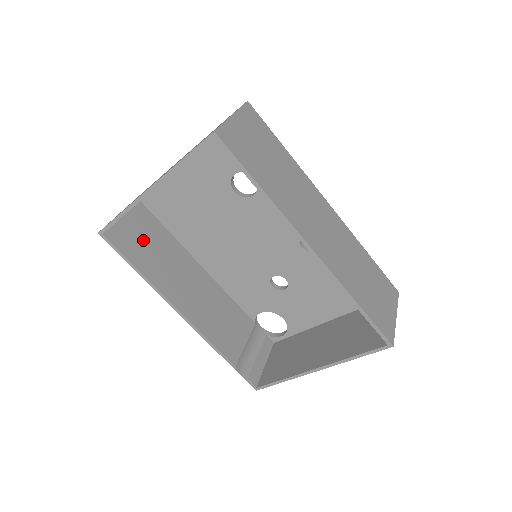
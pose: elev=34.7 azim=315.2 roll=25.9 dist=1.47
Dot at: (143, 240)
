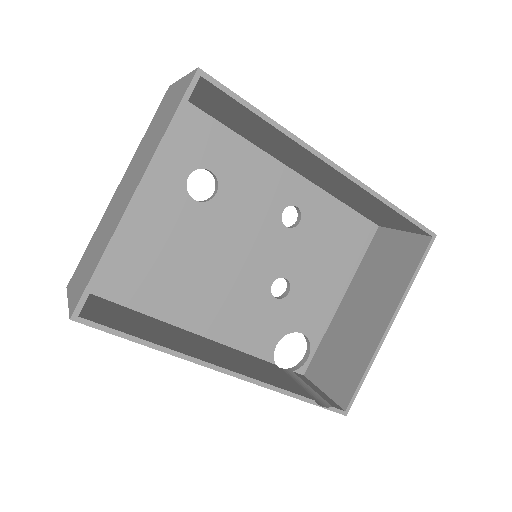
Dot at: (120, 318)
